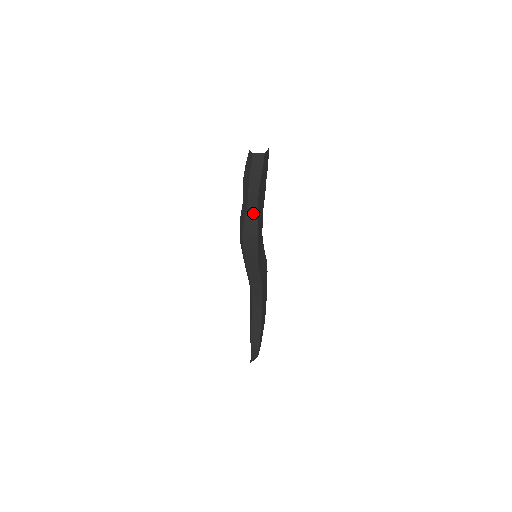
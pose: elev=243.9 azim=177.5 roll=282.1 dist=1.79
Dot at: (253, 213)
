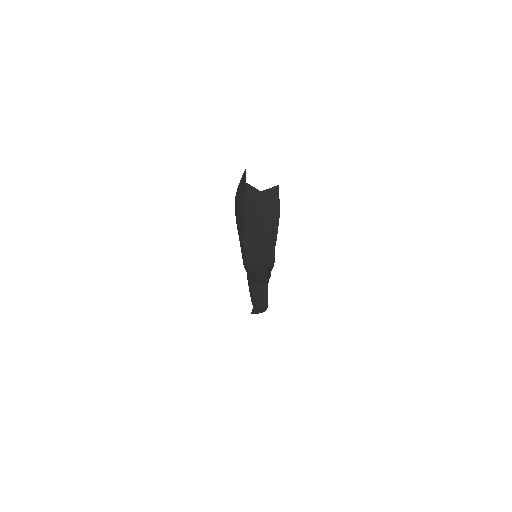
Dot at: (269, 245)
